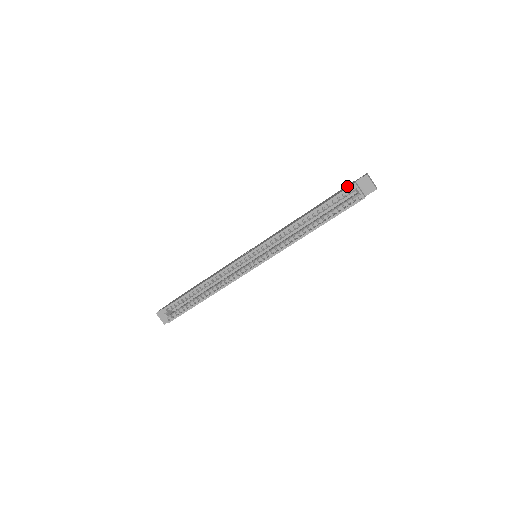
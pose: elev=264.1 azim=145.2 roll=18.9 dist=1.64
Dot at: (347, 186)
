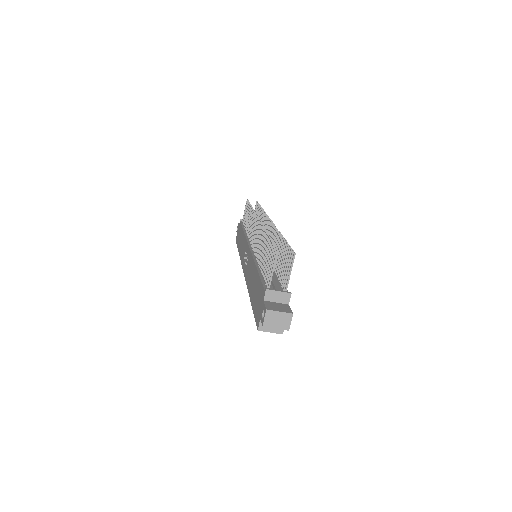
Dot at: (260, 305)
